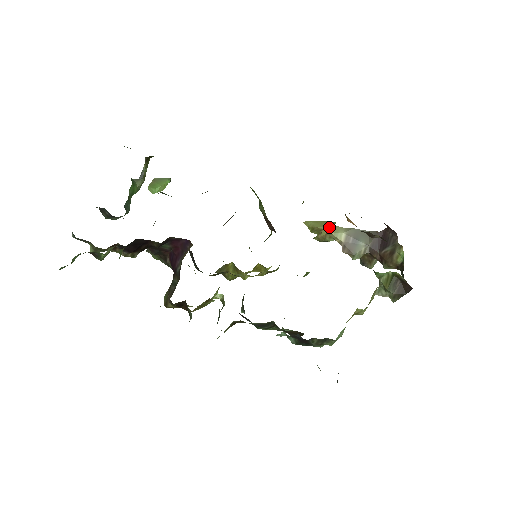
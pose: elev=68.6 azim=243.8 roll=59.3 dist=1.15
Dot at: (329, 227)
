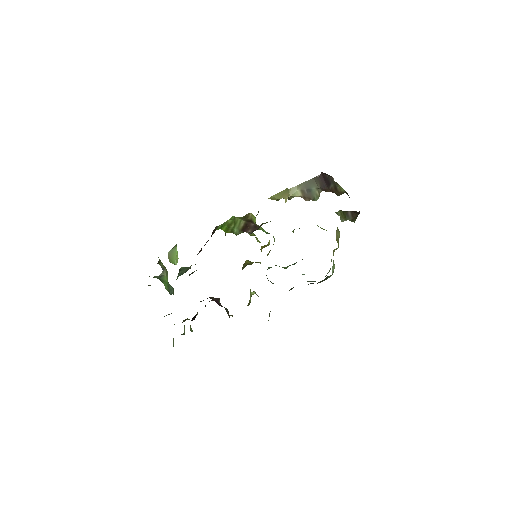
Dot at: (286, 195)
